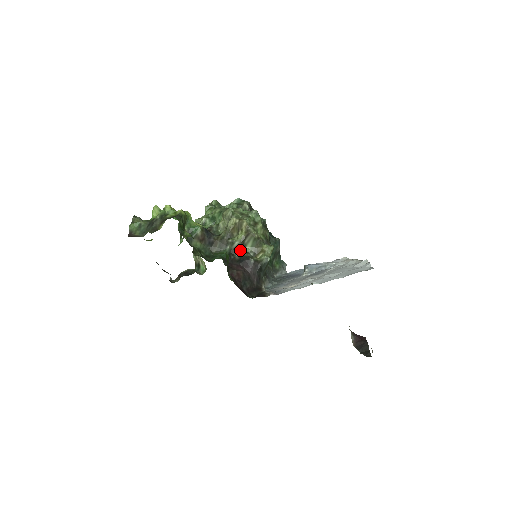
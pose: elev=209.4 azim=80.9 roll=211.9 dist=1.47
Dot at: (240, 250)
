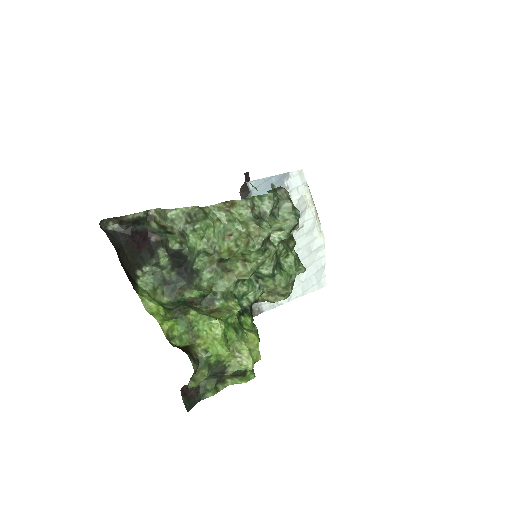
Dot at: occluded
